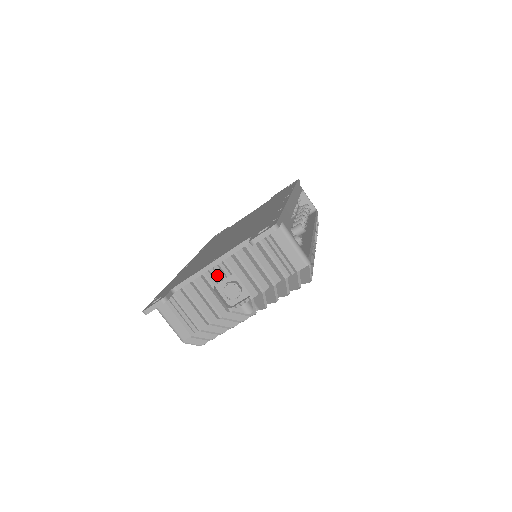
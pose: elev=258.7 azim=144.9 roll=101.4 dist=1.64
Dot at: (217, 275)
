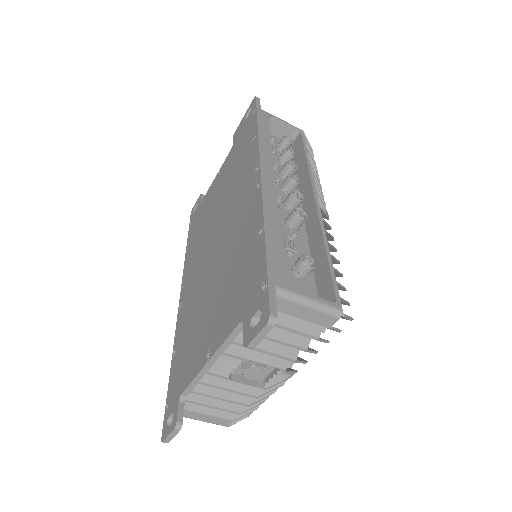
Dot at: (224, 366)
